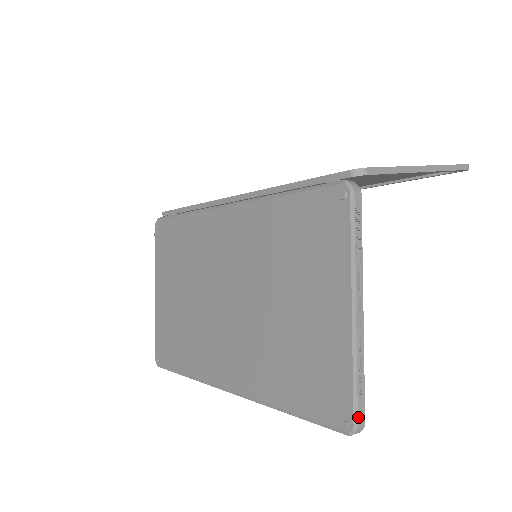
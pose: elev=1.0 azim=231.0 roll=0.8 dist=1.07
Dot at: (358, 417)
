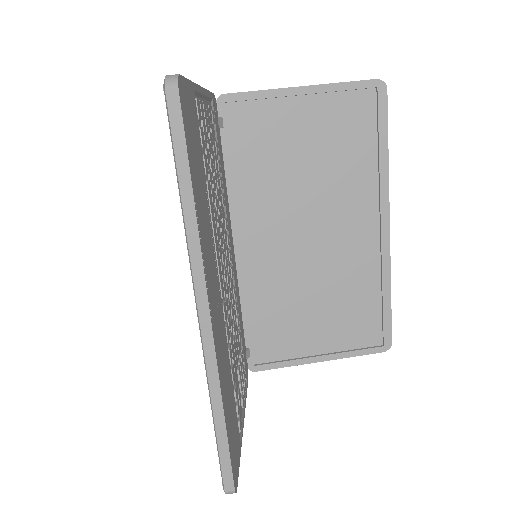
Dot at: occluded
